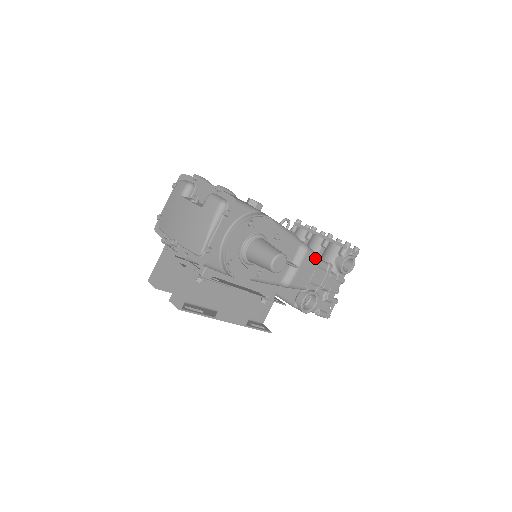
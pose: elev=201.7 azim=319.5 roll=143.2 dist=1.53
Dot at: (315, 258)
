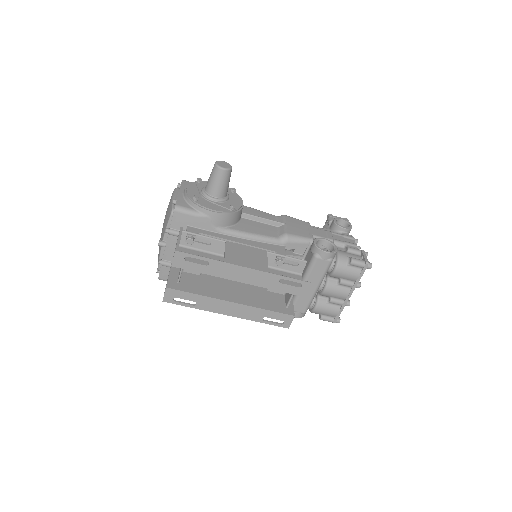
Dot at: (299, 220)
